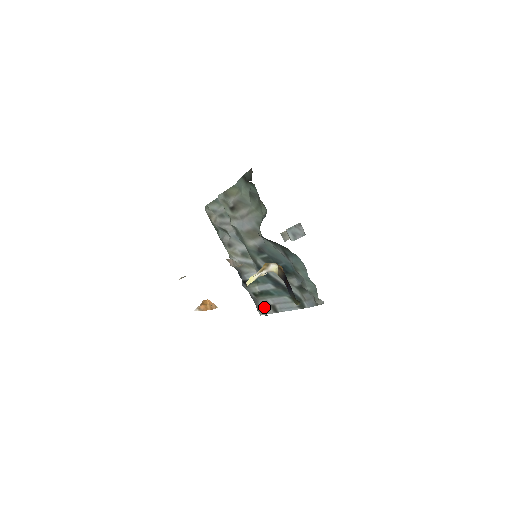
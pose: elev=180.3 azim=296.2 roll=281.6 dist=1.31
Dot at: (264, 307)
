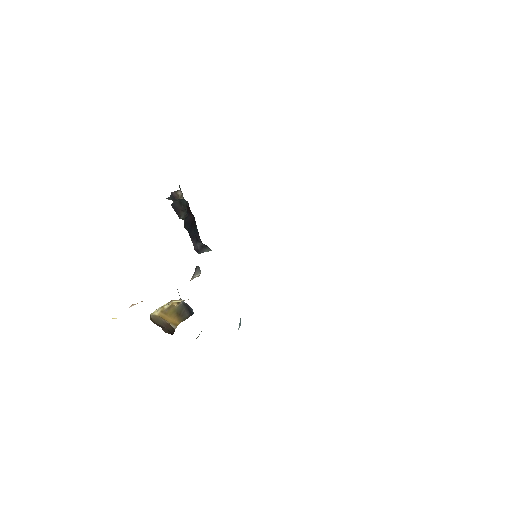
Dot at: occluded
